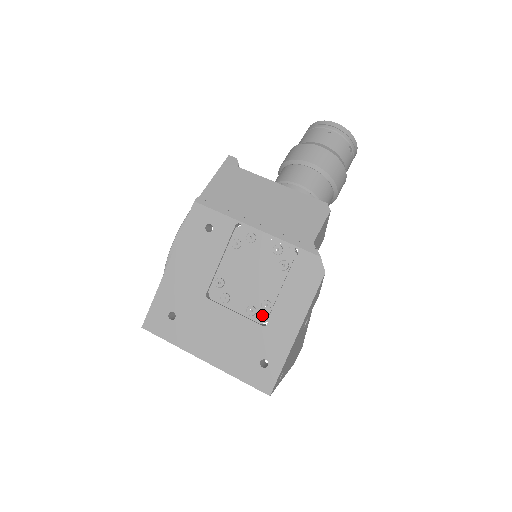
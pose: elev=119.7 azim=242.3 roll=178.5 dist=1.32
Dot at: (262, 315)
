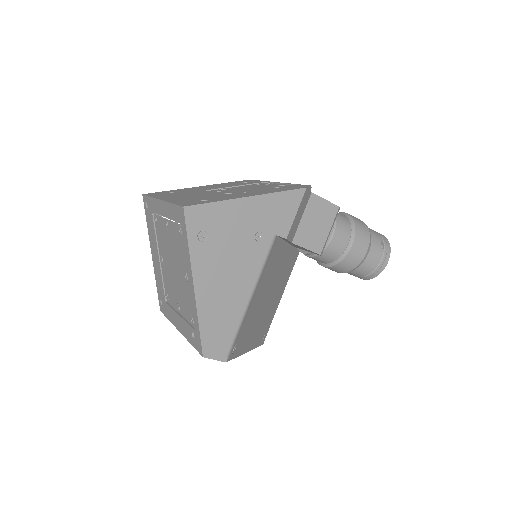
Dot at: occluded
